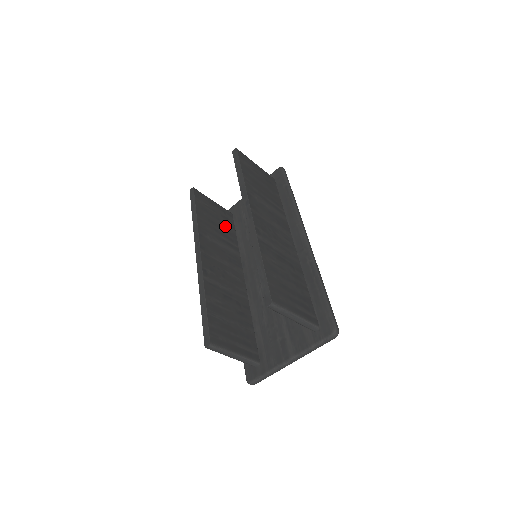
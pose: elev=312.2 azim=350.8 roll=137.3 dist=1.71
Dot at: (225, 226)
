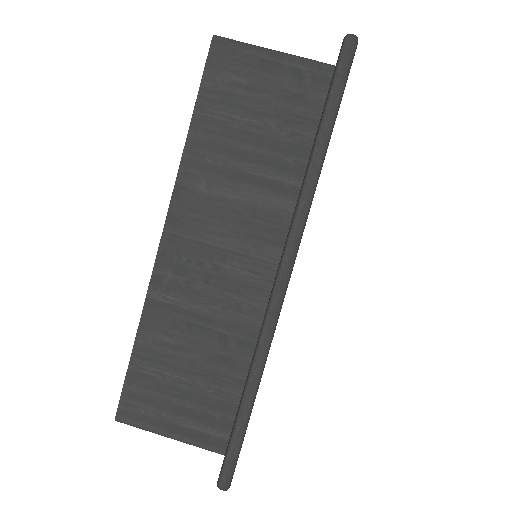
Dot at: occluded
